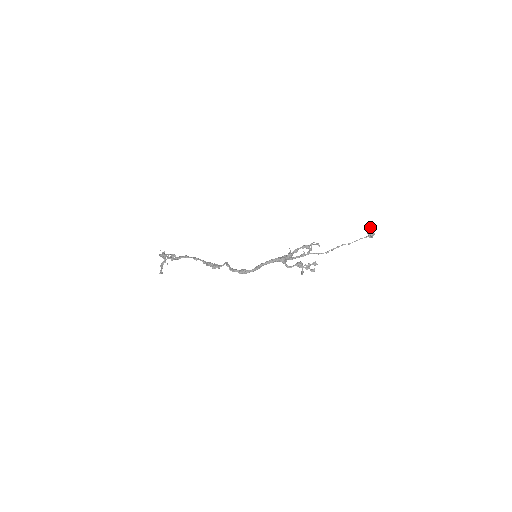
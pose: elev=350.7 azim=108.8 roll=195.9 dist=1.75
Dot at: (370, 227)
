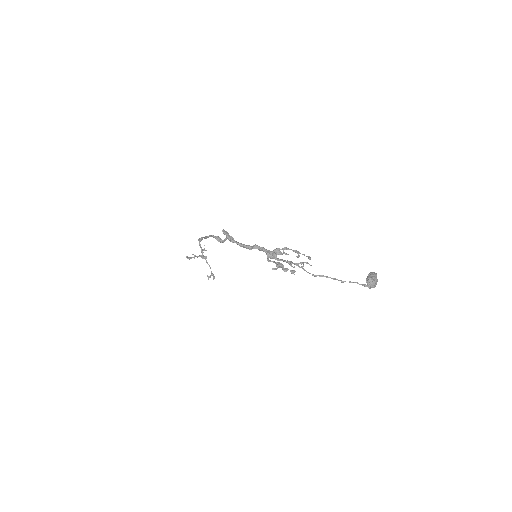
Dot at: (373, 272)
